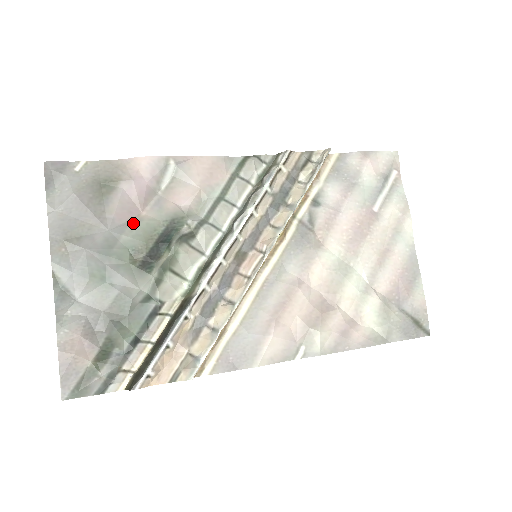
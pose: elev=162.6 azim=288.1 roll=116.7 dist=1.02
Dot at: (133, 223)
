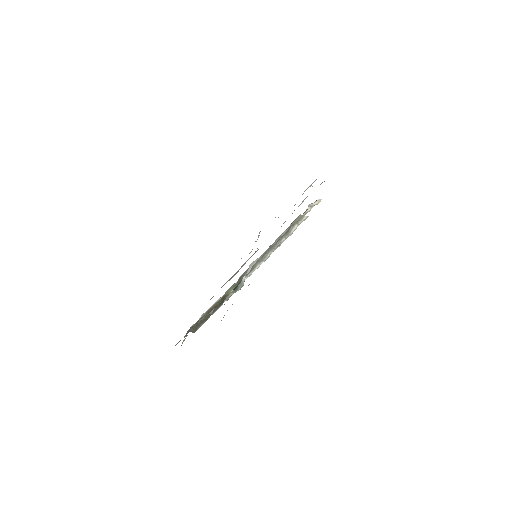
Dot at: occluded
